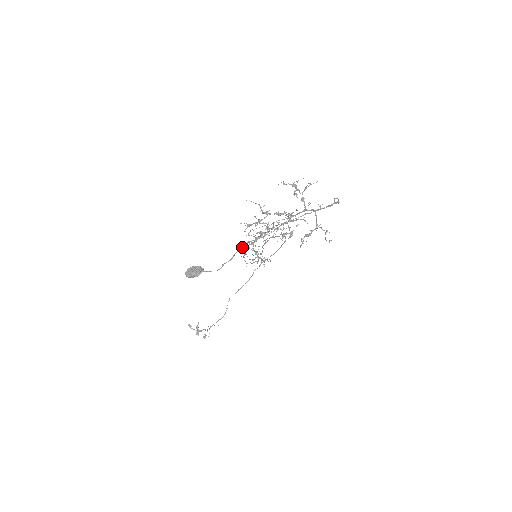
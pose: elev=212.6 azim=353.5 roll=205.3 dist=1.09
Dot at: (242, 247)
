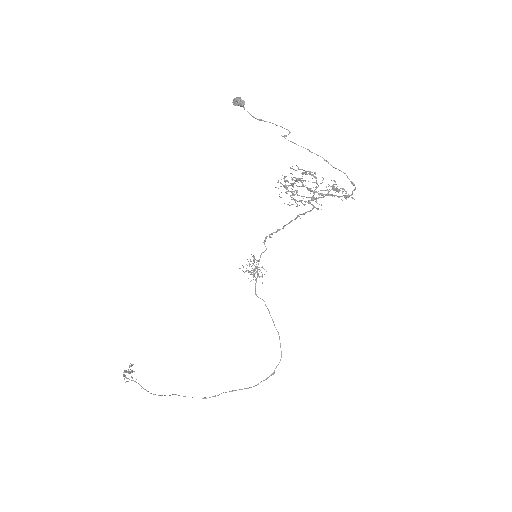
Dot at: (255, 259)
